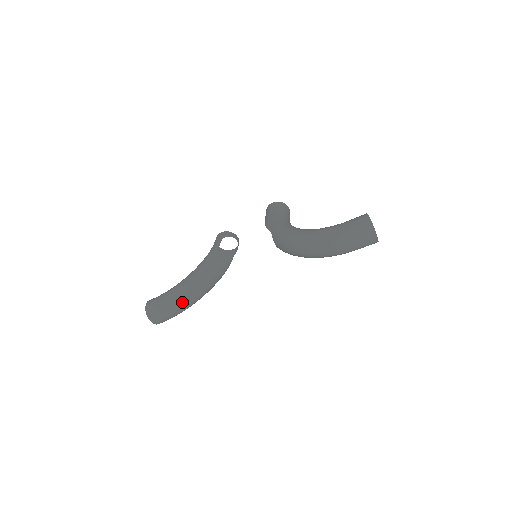
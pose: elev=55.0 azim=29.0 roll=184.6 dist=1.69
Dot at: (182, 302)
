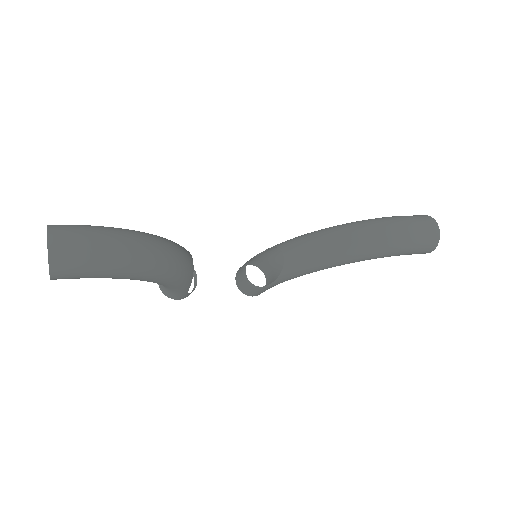
Dot at: (132, 242)
